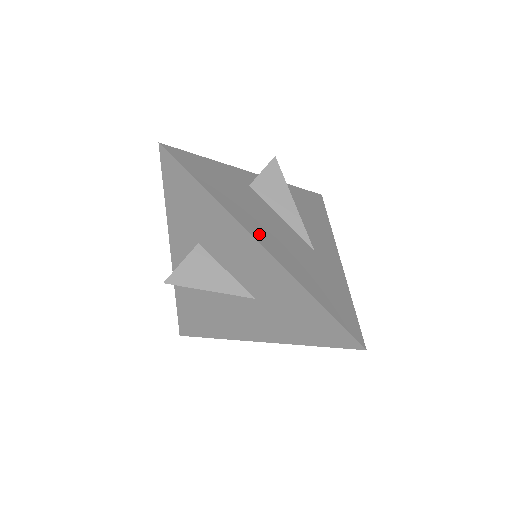
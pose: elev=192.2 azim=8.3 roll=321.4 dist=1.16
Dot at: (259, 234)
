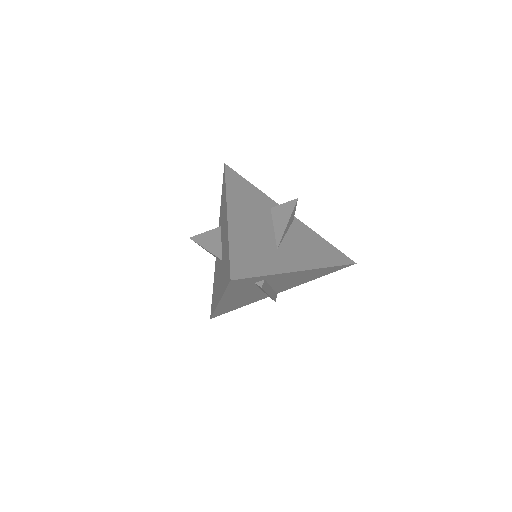
Dot at: (235, 212)
